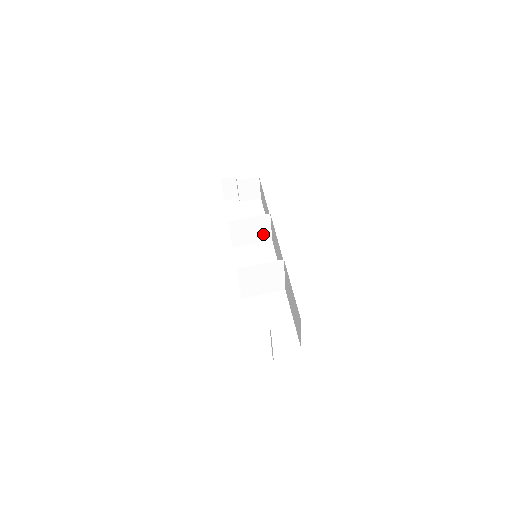
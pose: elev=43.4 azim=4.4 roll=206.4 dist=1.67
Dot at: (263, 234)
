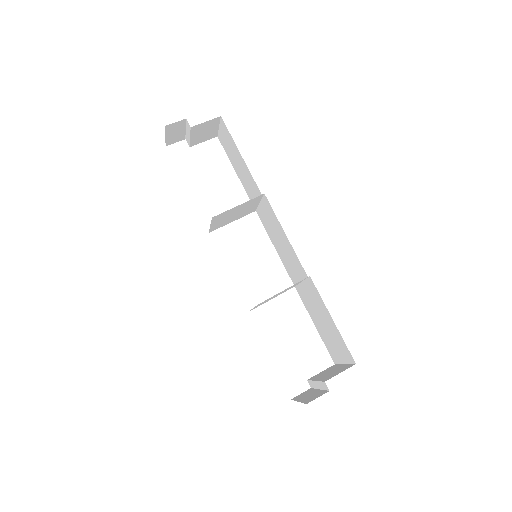
Dot at: (248, 210)
